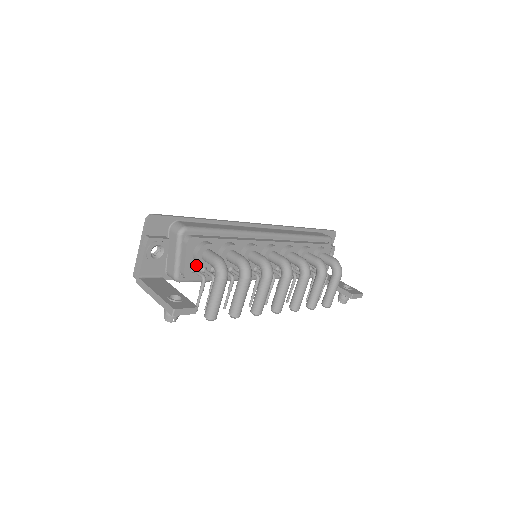
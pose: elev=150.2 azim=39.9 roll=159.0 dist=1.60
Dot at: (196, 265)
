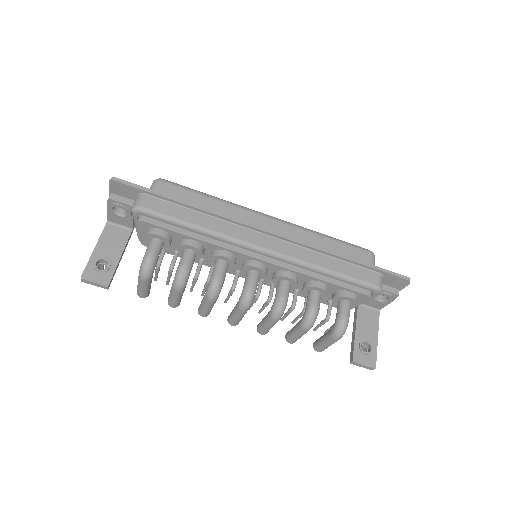
Dot at: occluded
